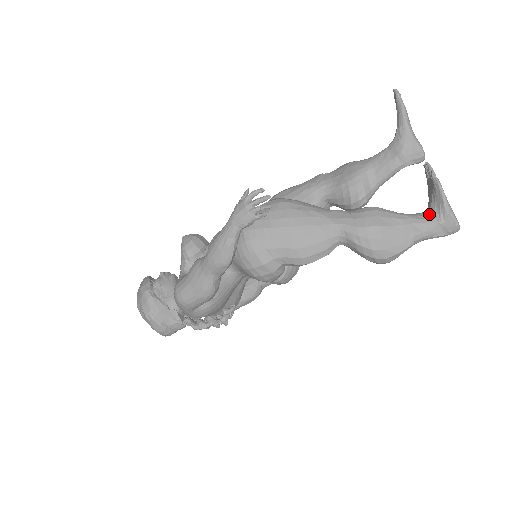
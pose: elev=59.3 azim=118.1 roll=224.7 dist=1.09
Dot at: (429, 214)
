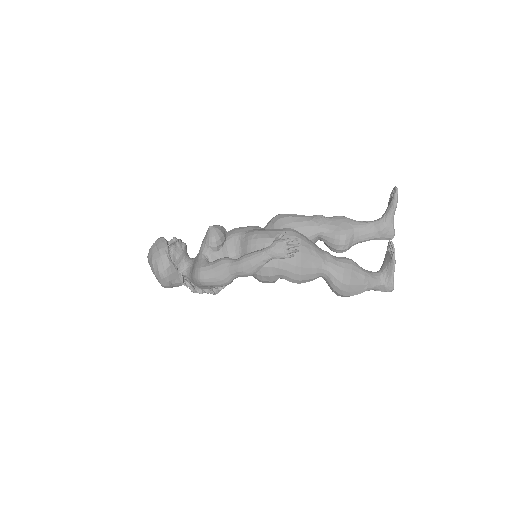
Dot at: (380, 276)
